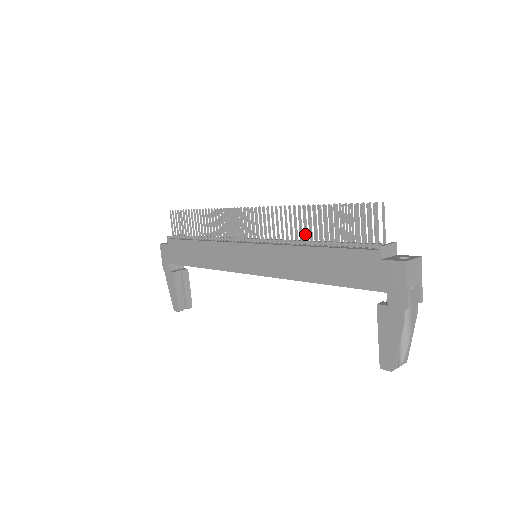
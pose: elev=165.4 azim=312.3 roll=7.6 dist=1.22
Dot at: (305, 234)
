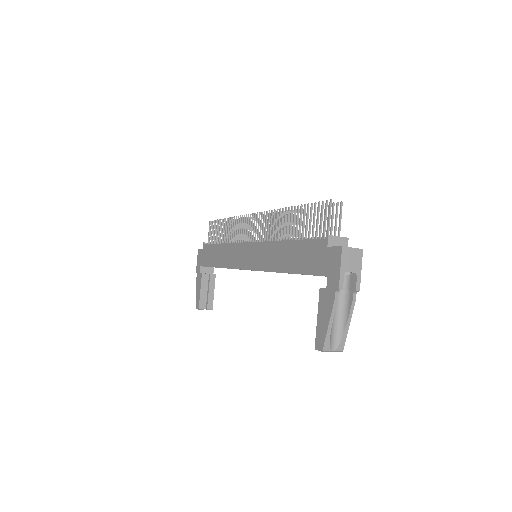
Dot at: (286, 231)
